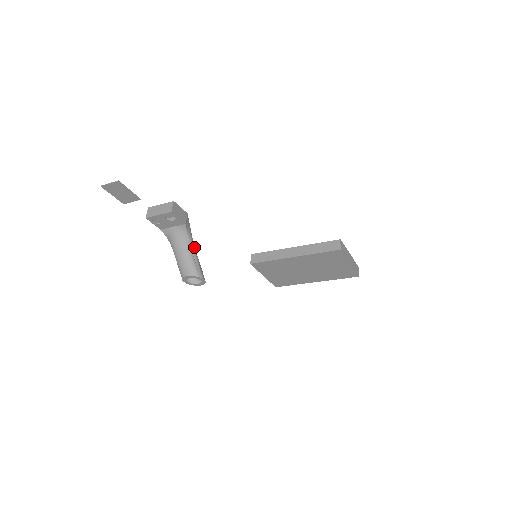
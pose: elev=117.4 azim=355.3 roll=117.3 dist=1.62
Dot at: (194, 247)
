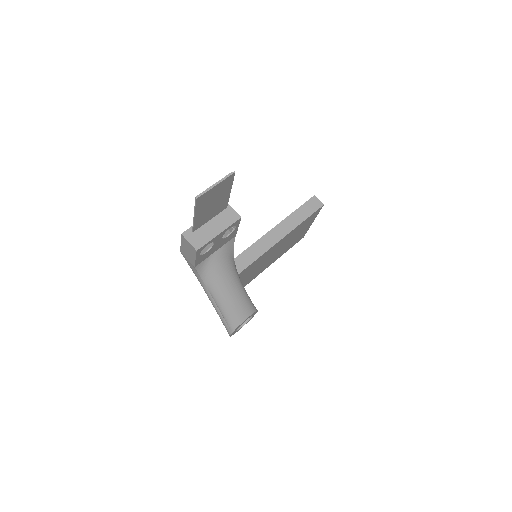
Dot at: occluded
